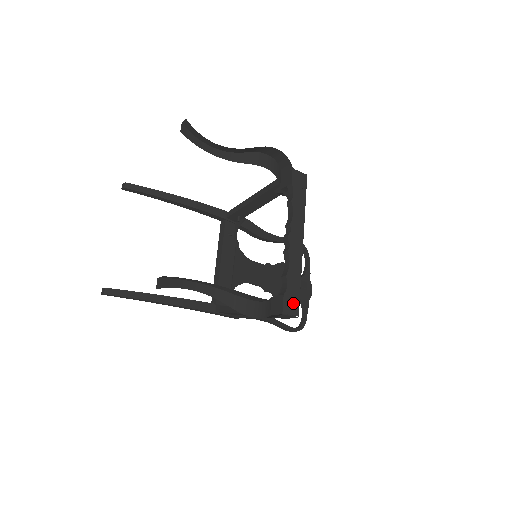
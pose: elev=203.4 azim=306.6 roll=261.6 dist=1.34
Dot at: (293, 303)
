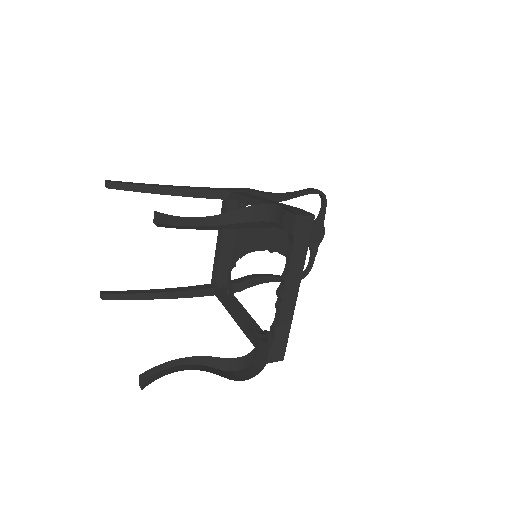
Dot at: (279, 351)
